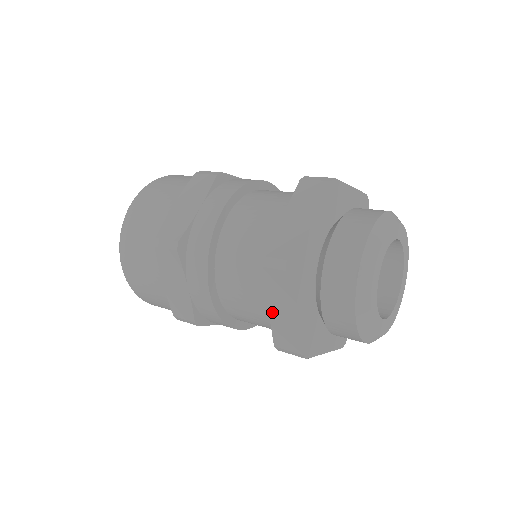
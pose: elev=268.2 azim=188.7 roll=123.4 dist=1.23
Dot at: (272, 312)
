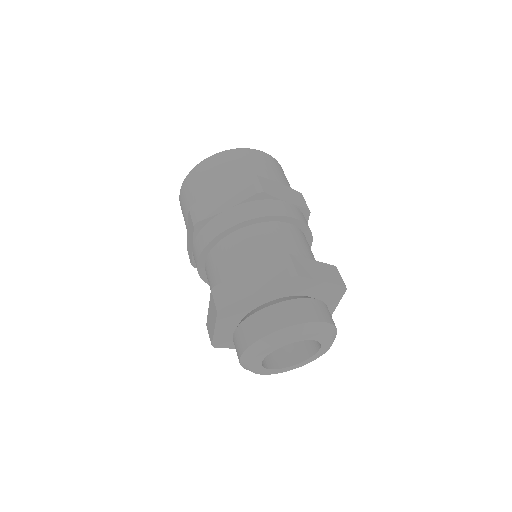
Dot at: occluded
